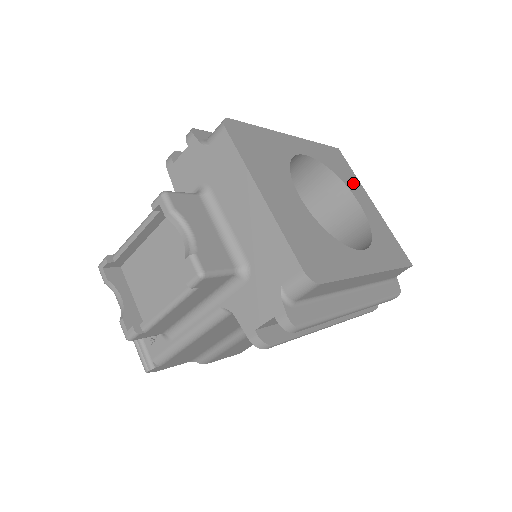
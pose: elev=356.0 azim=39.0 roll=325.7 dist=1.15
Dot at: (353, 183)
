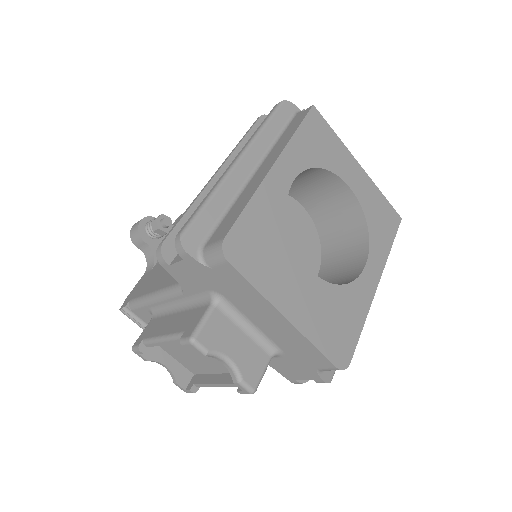
Dot at: (338, 157)
